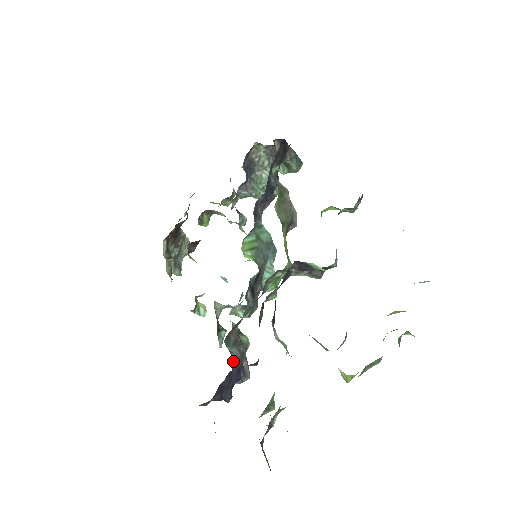
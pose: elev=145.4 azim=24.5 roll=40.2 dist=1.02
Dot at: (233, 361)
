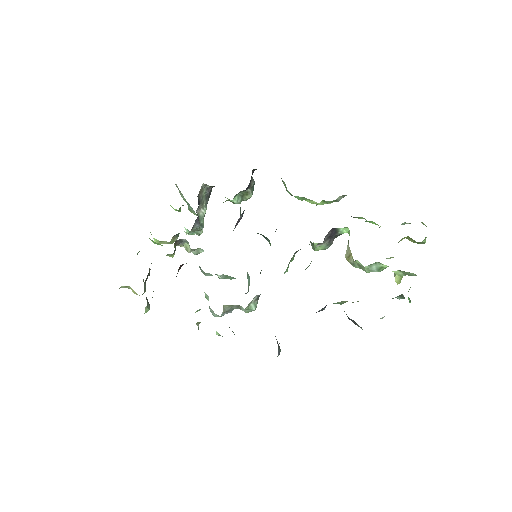
Dot at: occluded
